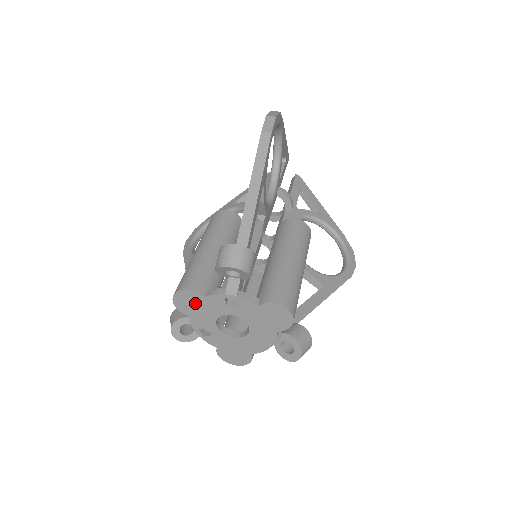
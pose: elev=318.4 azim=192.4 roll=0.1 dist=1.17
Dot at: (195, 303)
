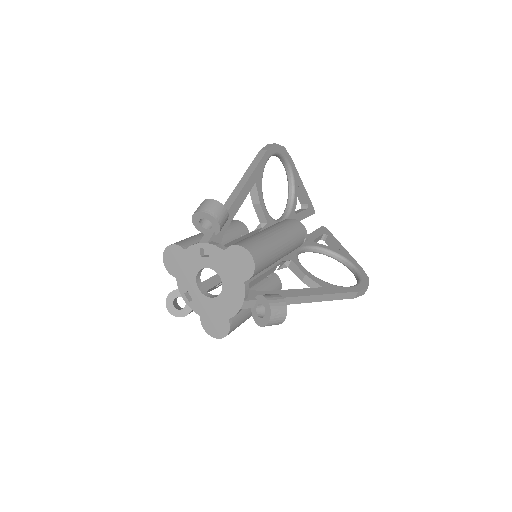
Dot at: (179, 260)
